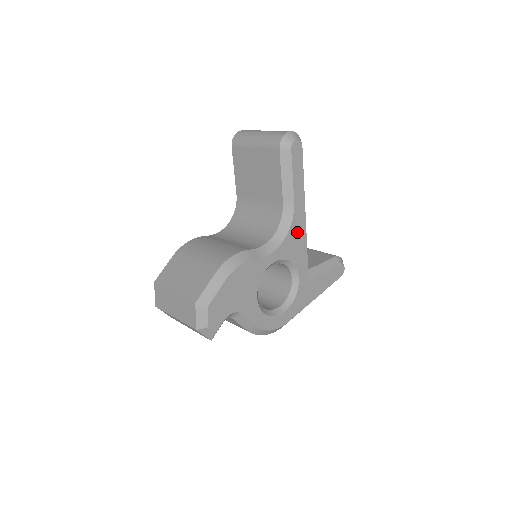
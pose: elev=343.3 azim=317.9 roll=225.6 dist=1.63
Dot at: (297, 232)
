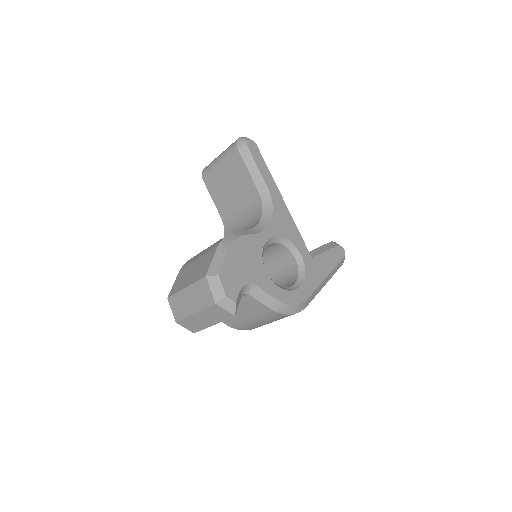
Dot at: (281, 213)
